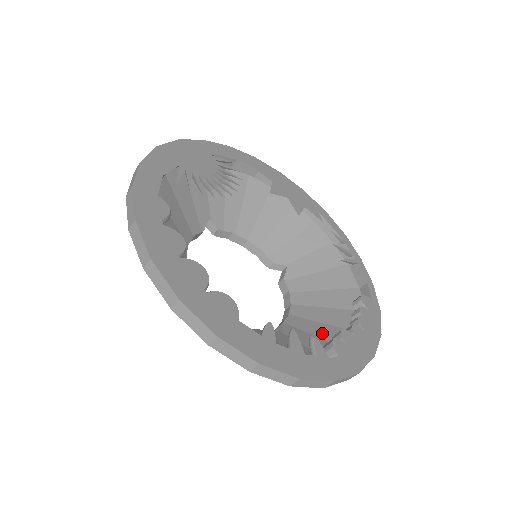
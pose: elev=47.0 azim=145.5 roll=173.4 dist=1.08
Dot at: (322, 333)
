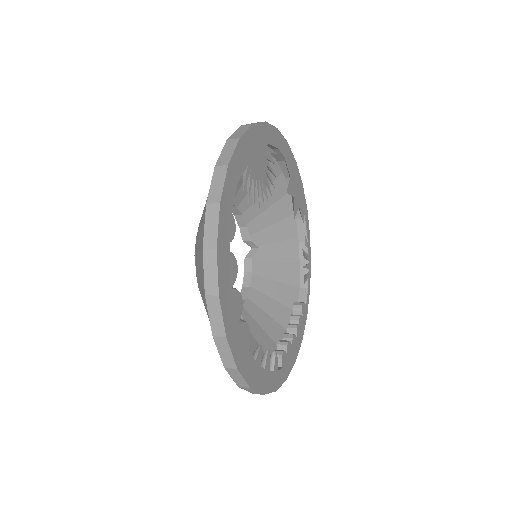
Dot at: (266, 326)
